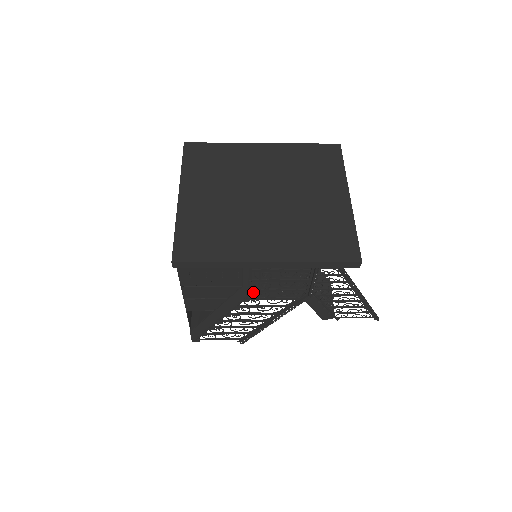
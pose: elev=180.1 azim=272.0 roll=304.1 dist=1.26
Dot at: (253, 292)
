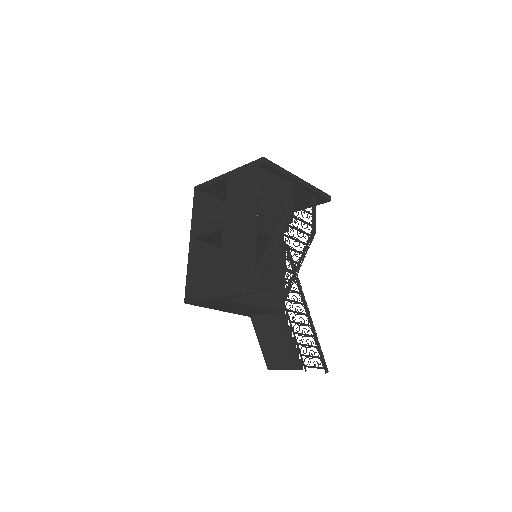
Dot at: (291, 218)
